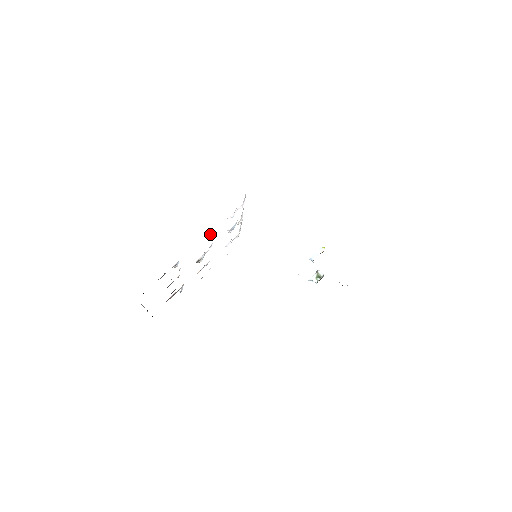
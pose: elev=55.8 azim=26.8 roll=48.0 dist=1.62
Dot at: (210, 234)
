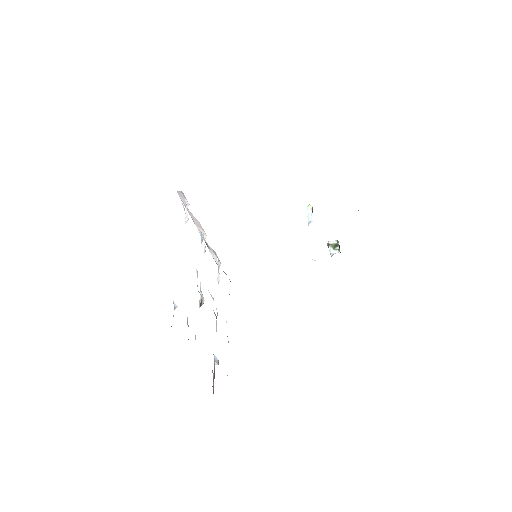
Dot at: occluded
